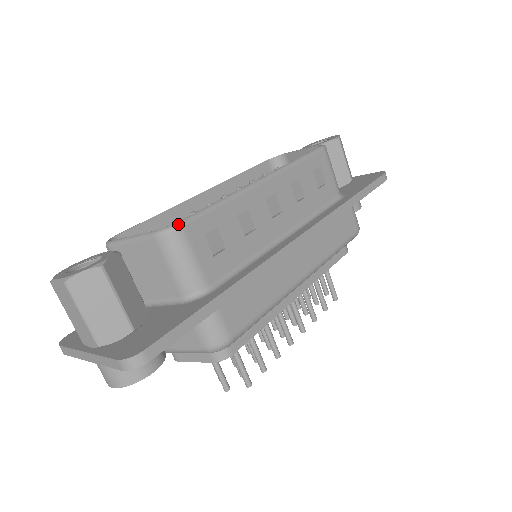
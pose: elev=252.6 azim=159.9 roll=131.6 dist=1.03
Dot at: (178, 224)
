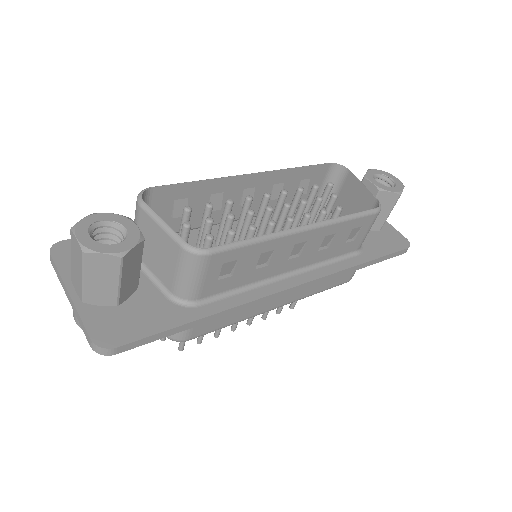
Dot at: (207, 252)
